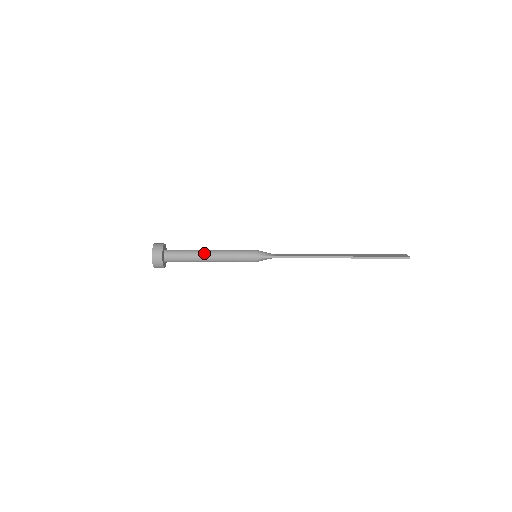
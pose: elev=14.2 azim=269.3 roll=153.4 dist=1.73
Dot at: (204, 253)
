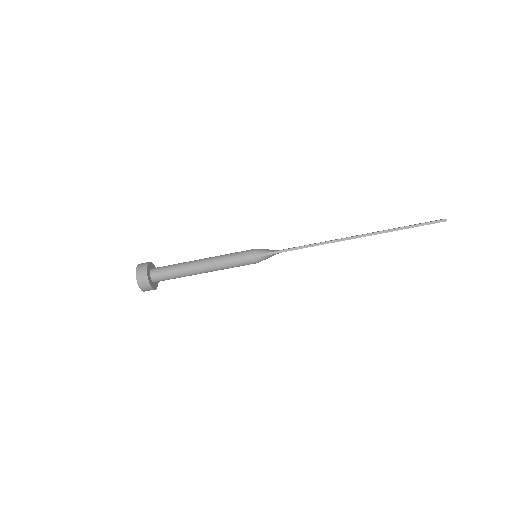
Dot at: (195, 263)
